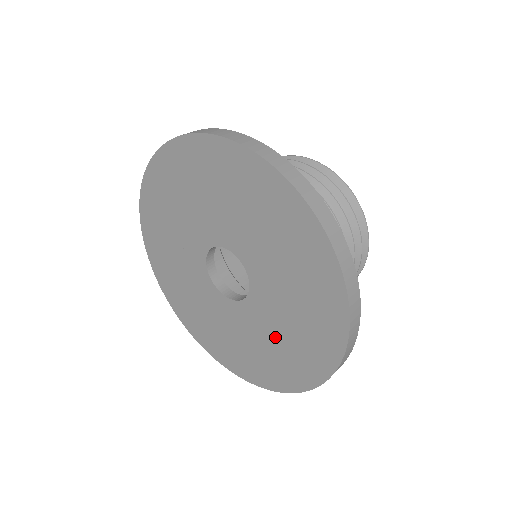
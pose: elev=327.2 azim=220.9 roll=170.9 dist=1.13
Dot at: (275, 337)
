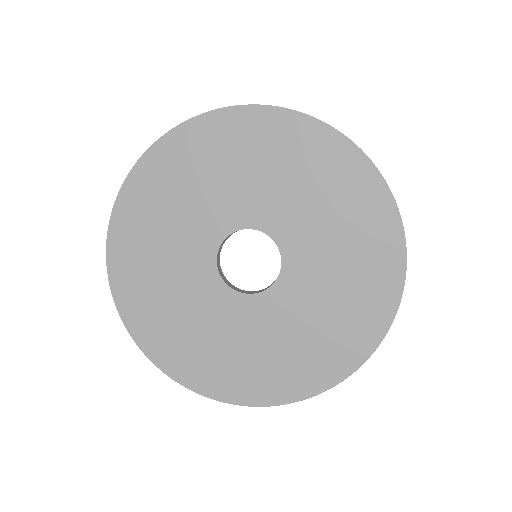
Dot at: (291, 335)
